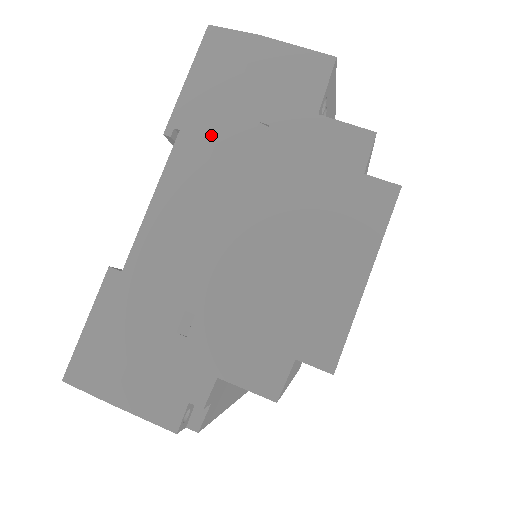
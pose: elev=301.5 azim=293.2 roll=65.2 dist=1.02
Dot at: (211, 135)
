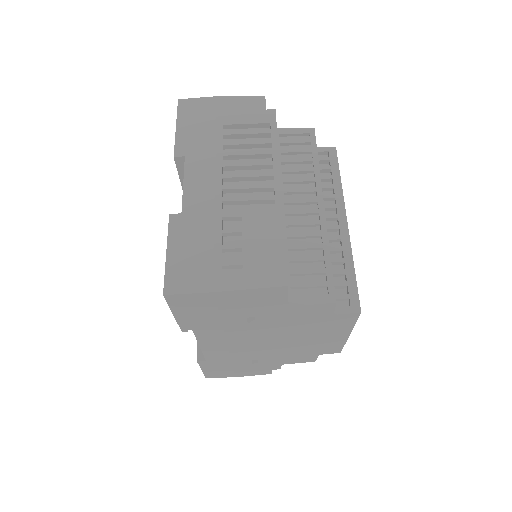
Dot at: (217, 328)
